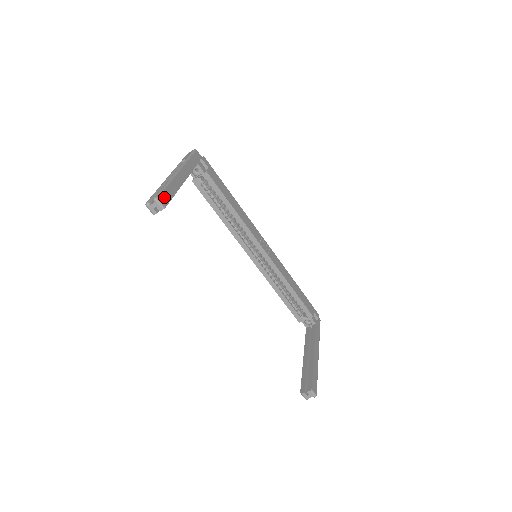
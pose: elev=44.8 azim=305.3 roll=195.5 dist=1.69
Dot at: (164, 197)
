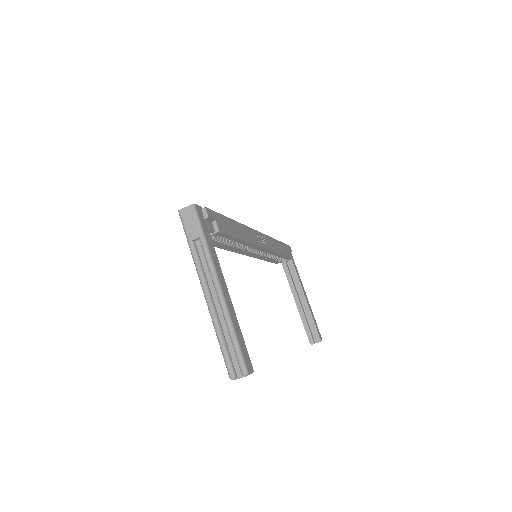
Dot at: (246, 358)
